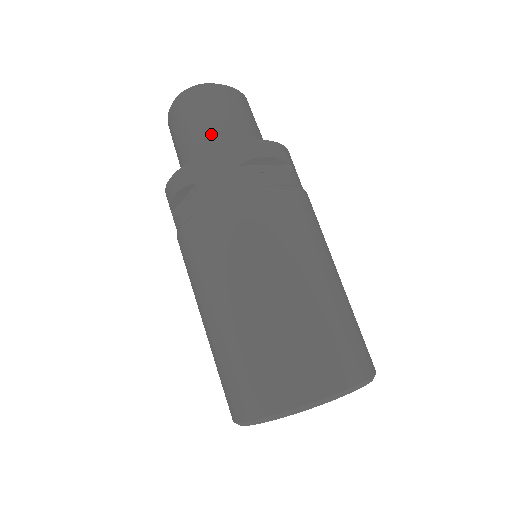
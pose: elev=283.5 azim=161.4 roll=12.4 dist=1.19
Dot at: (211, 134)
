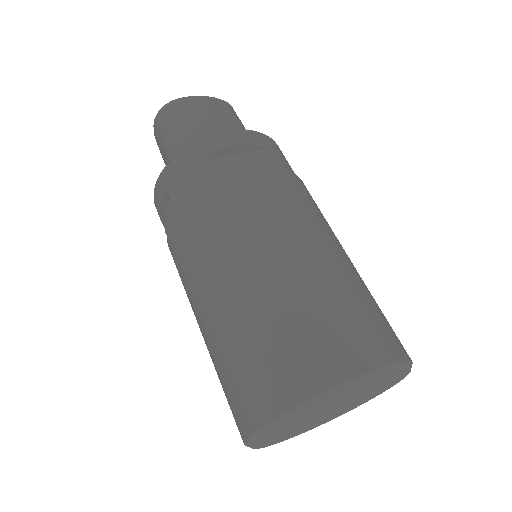
Dot at: (181, 143)
